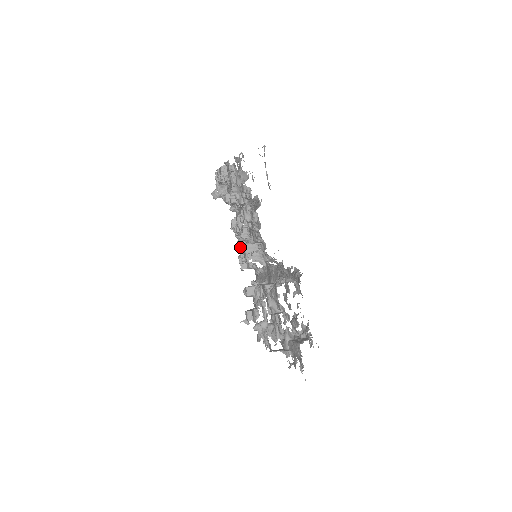
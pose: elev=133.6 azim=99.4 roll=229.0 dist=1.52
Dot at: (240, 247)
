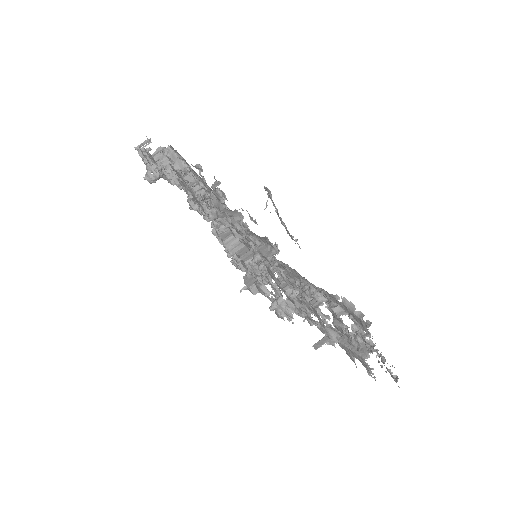
Dot at: (225, 245)
